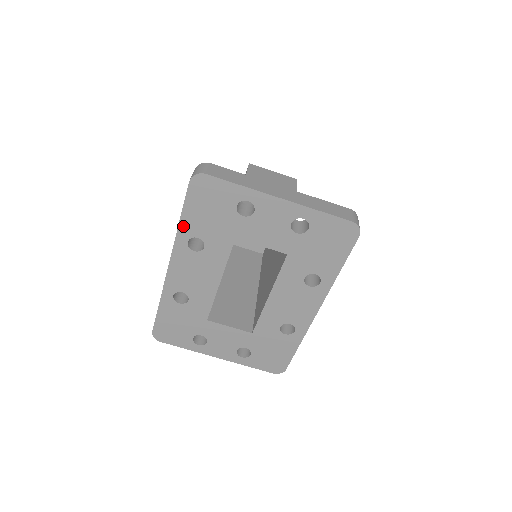
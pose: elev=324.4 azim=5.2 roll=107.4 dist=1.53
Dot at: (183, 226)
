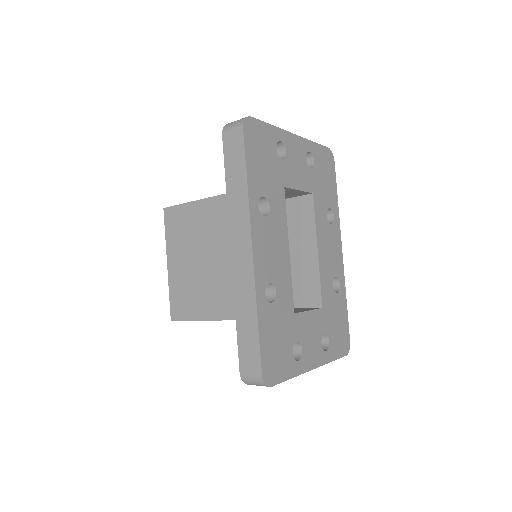
Dot at: (251, 185)
